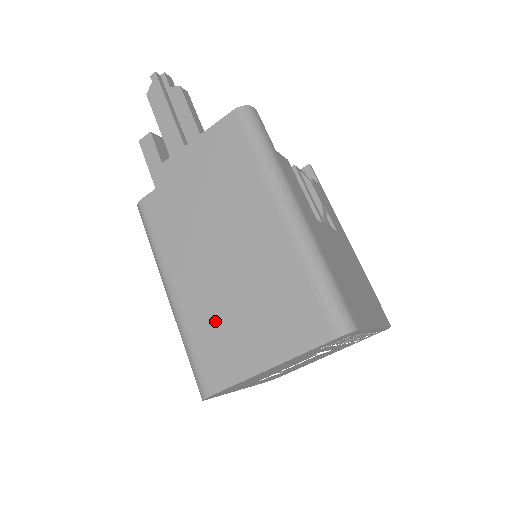
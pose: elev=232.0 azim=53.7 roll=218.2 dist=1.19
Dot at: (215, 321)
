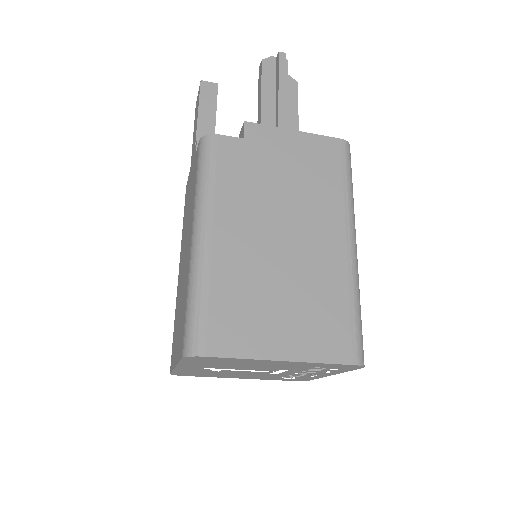
Dot at: (246, 289)
